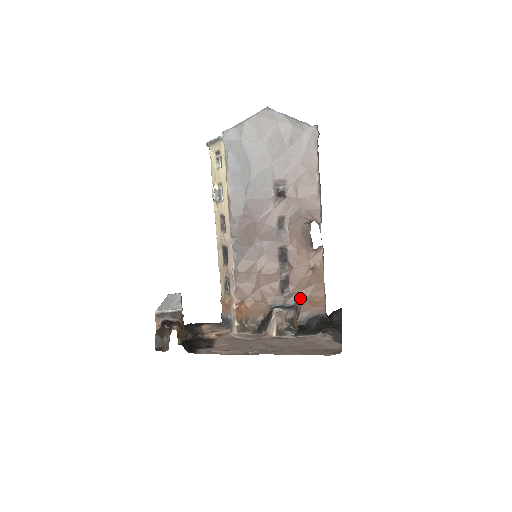
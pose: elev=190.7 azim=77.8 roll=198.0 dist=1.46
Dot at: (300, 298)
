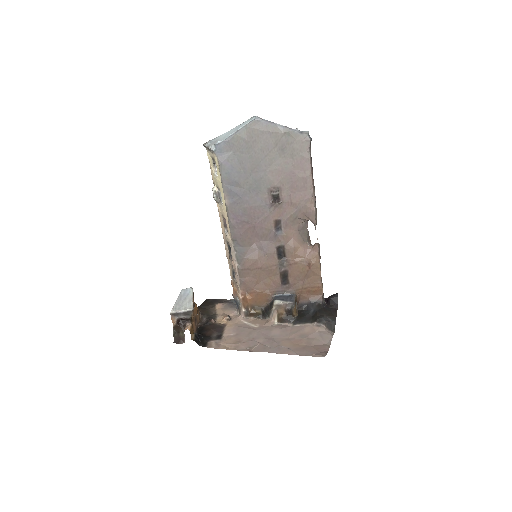
Dot at: (299, 288)
